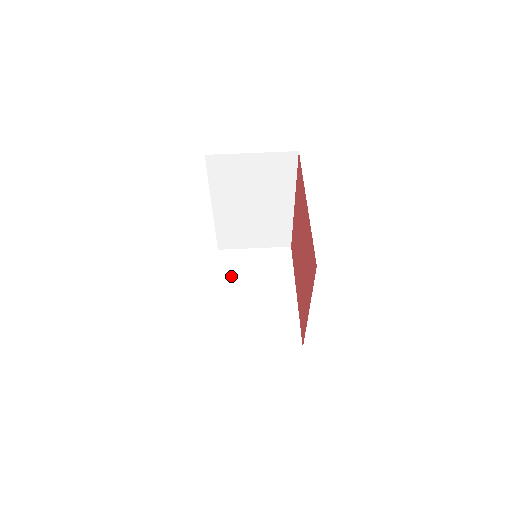
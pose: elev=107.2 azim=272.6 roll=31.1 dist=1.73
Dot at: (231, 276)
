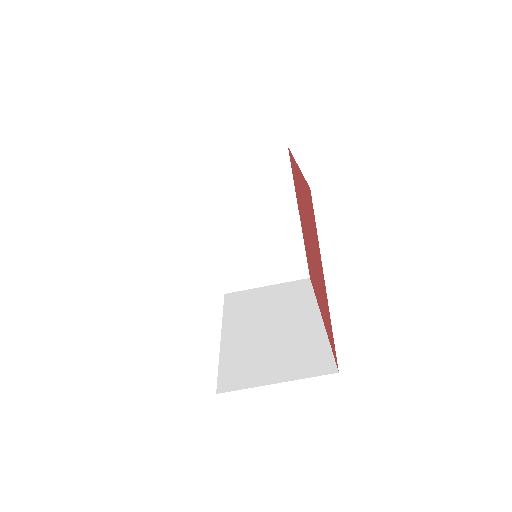
Dot at: (218, 204)
